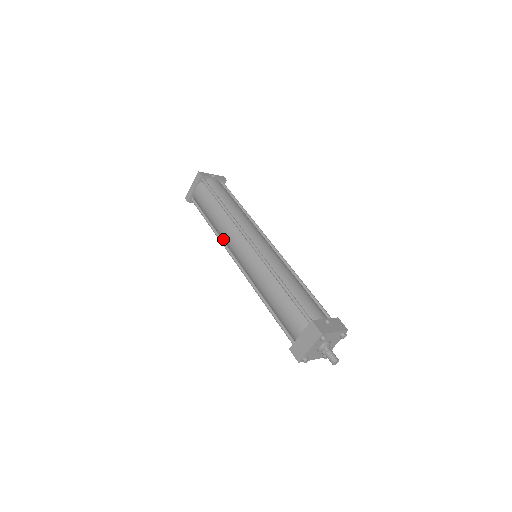
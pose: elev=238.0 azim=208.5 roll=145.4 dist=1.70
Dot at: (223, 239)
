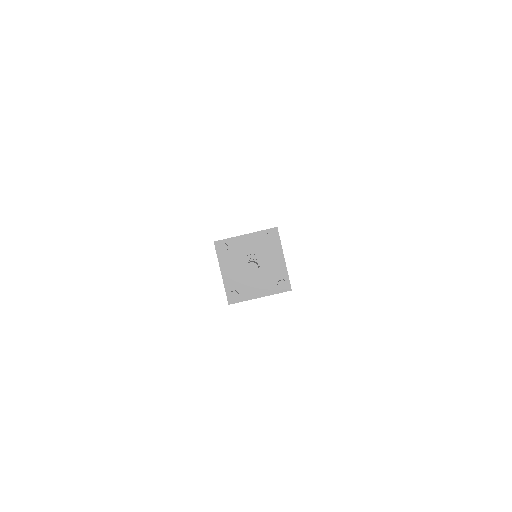
Dot at: occluded
